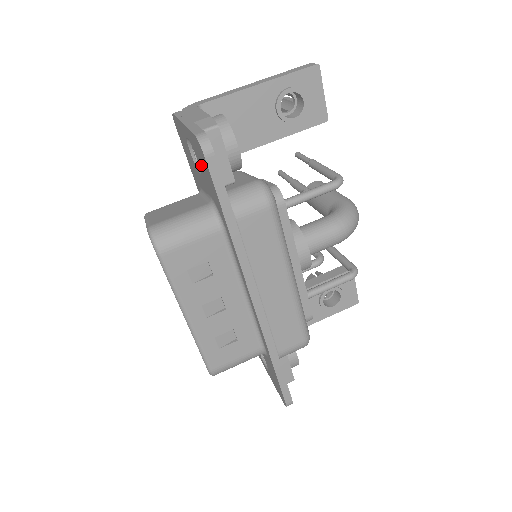
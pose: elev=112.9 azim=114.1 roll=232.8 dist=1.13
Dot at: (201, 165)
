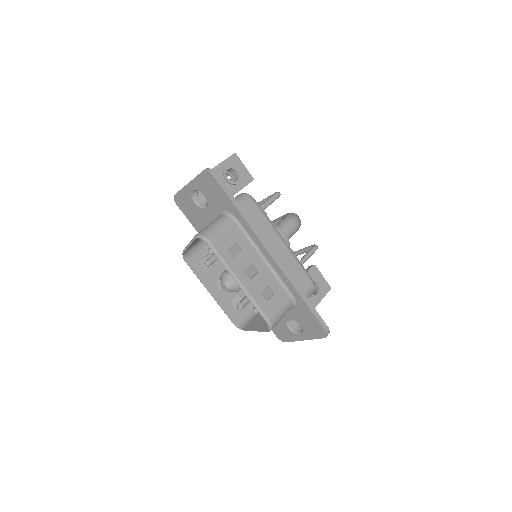
Dot at: (208, 193)
